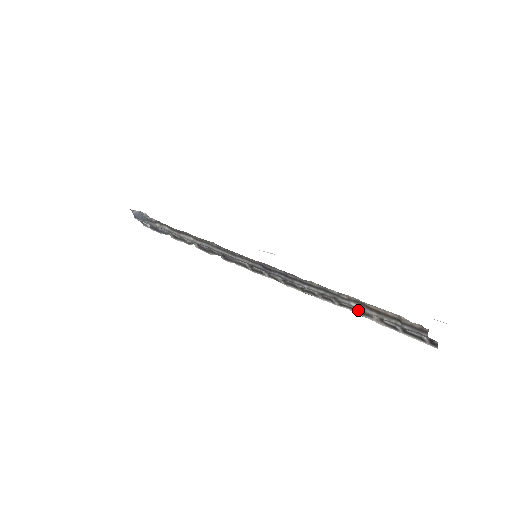
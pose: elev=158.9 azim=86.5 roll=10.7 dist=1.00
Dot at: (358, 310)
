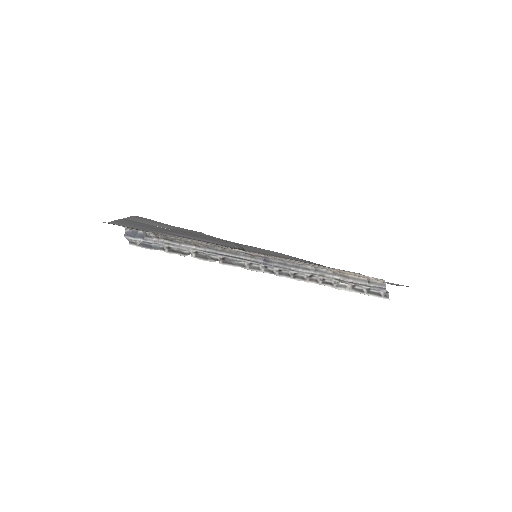
Dot at: (337, 284)
